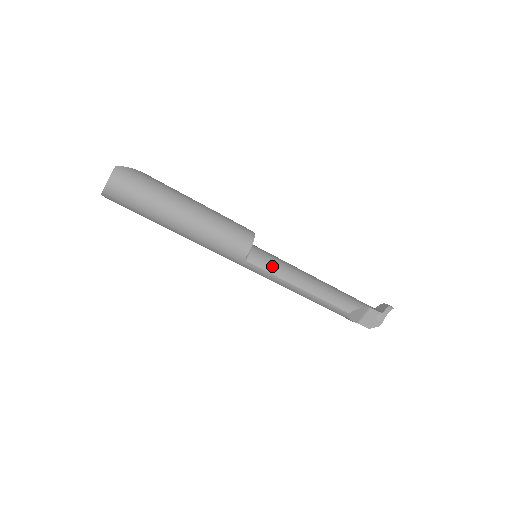
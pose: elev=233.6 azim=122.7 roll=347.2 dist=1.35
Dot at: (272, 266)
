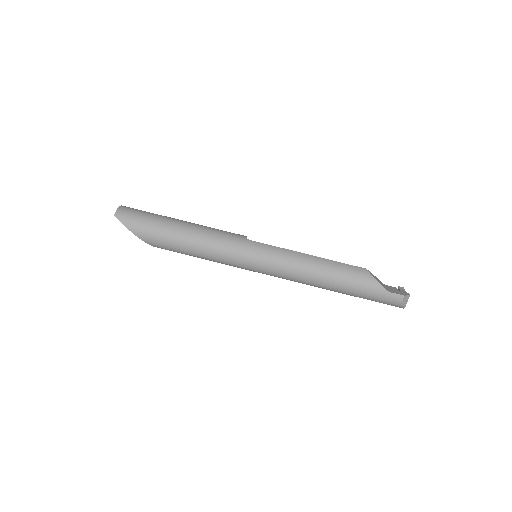
Dot at: occluded
